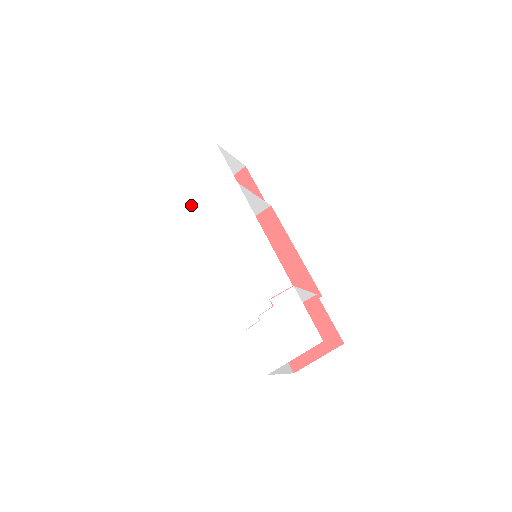
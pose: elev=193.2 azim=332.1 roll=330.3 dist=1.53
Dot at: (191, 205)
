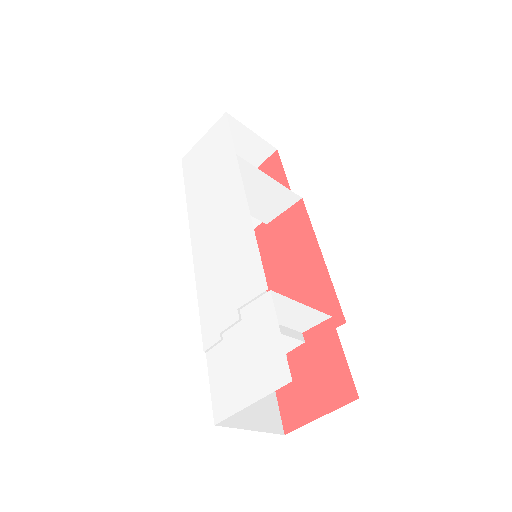
Dot at: (187, 188)
